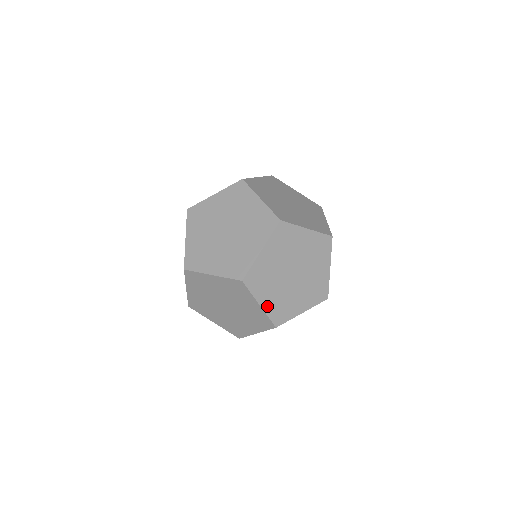
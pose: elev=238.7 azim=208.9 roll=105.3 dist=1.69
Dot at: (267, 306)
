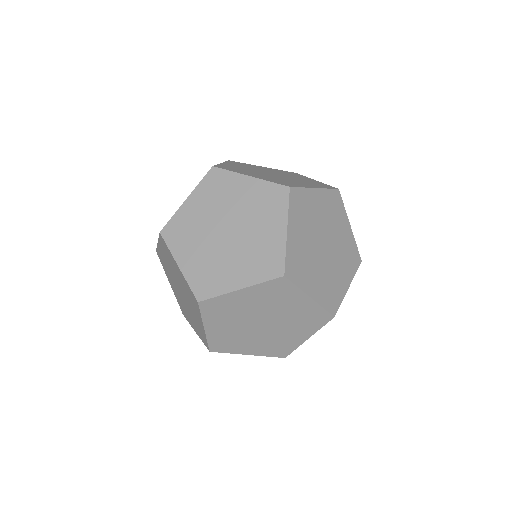
Dot at: (317, 295)
